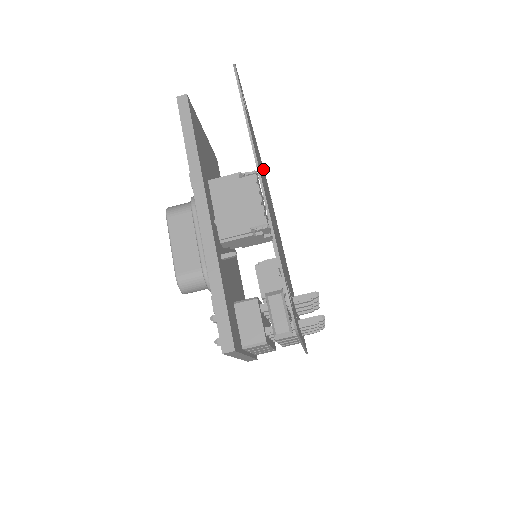
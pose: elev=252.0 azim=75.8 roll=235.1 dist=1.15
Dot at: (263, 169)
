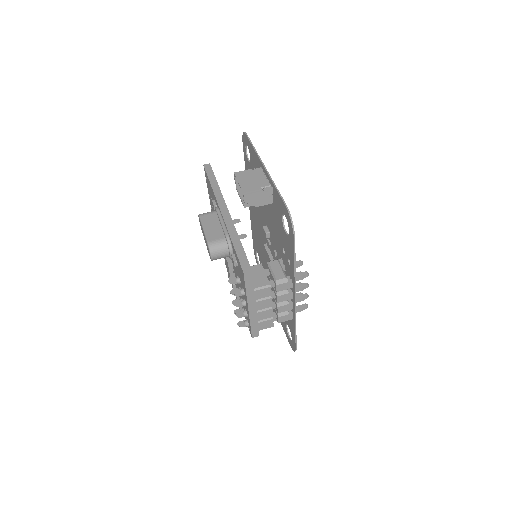
Dot at: occluded
